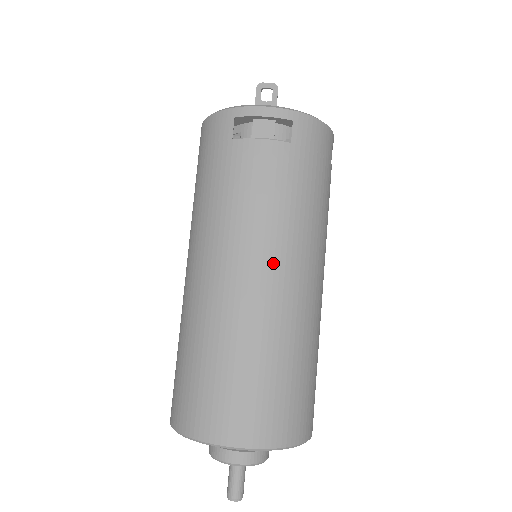
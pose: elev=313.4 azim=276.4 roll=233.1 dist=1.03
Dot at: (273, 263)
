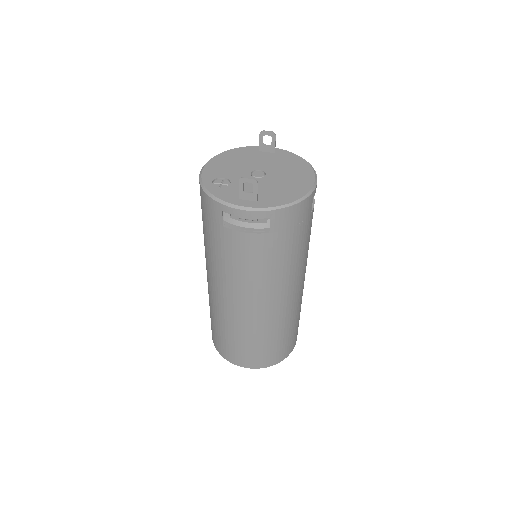
Dot at: (261, 300)
